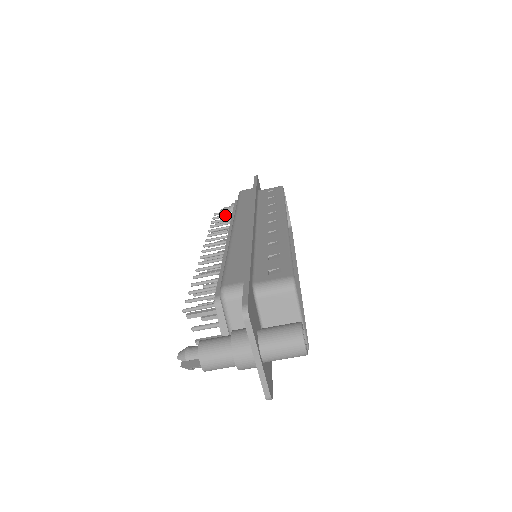
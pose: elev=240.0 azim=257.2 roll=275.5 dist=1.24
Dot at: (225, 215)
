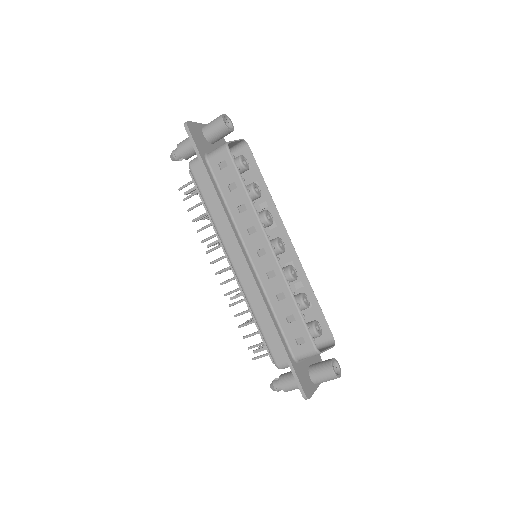
Dot at: (193, 195)
